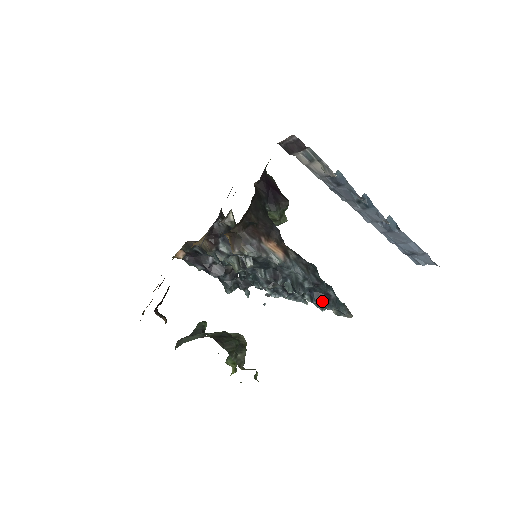
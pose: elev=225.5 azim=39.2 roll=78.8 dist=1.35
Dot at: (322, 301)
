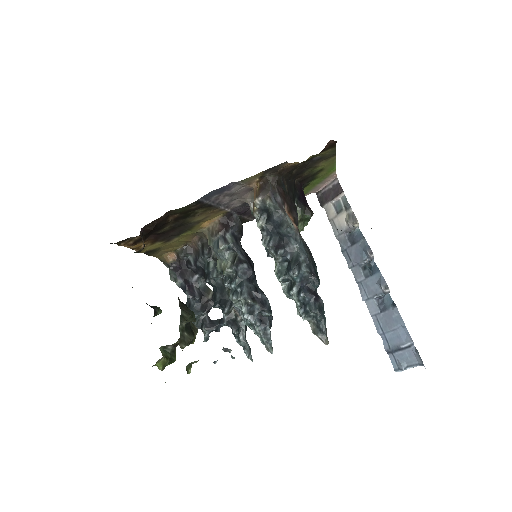
Dot at: (310, 297)
